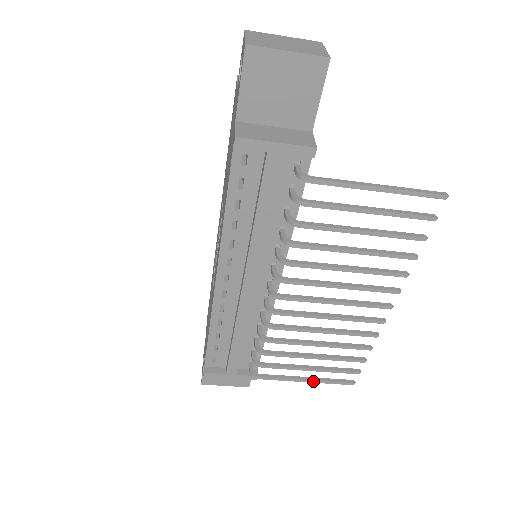
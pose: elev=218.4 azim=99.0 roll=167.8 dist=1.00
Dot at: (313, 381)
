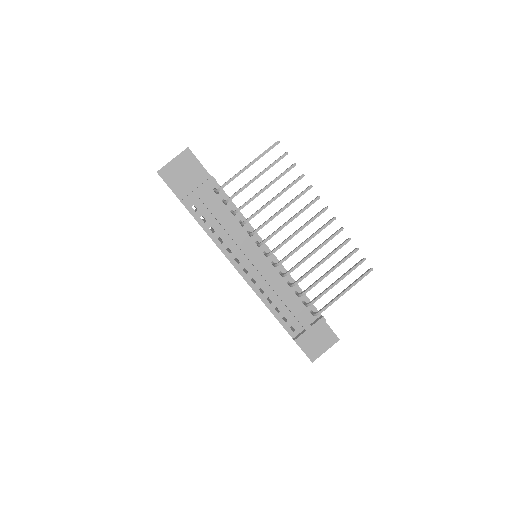
Dot at: (349, 288)
